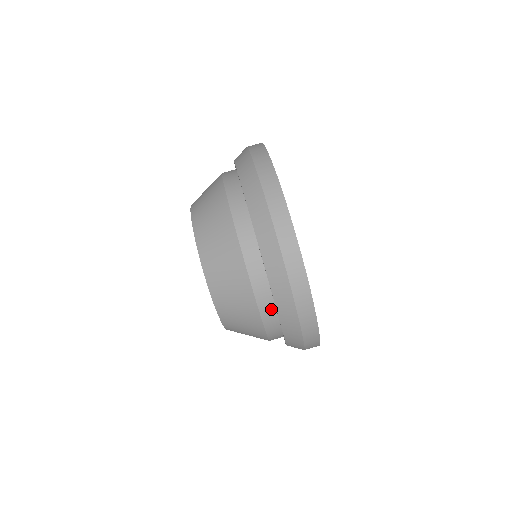
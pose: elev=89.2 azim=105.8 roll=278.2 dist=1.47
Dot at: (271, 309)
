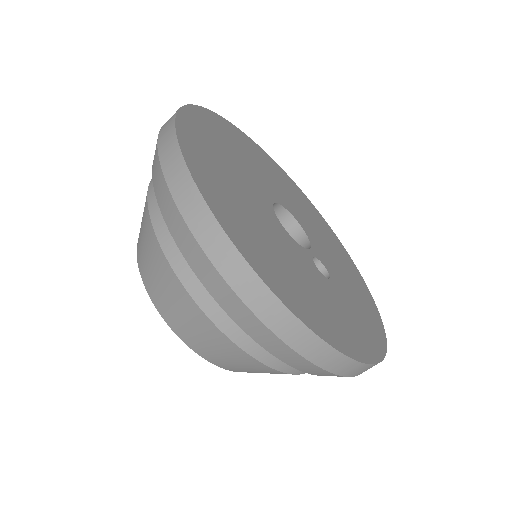
Dot at: occluded
